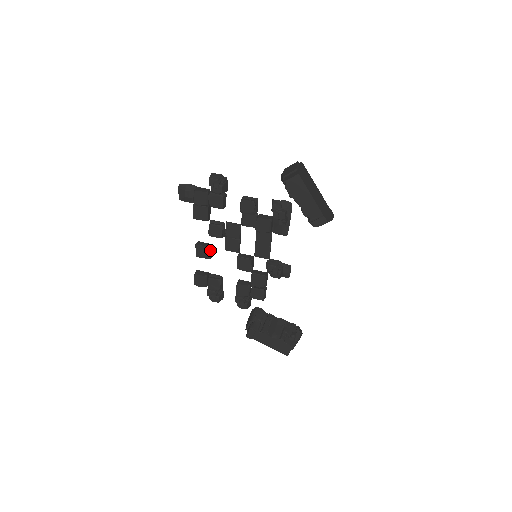
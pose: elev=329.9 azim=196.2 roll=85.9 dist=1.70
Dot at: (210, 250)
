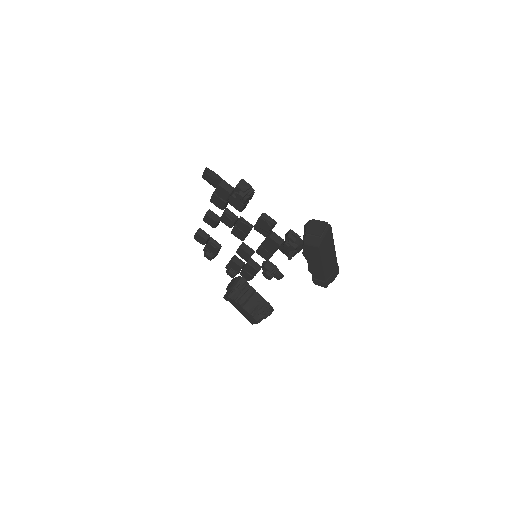
Dot at: (218, 223)
